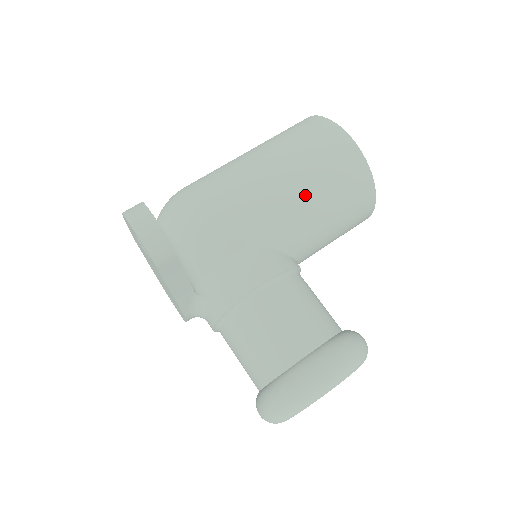
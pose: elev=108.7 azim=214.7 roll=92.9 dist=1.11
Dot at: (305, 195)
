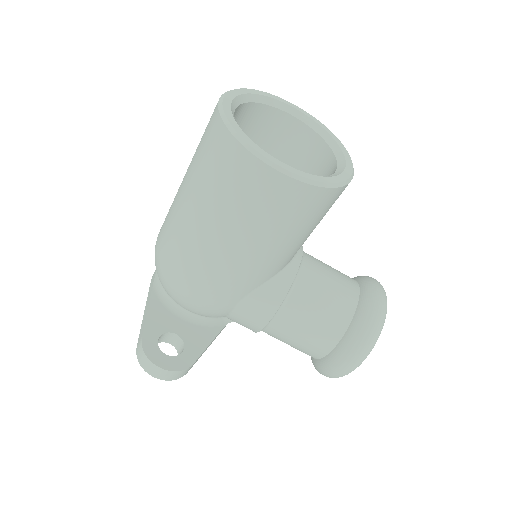
Dot at: (264, 248)
